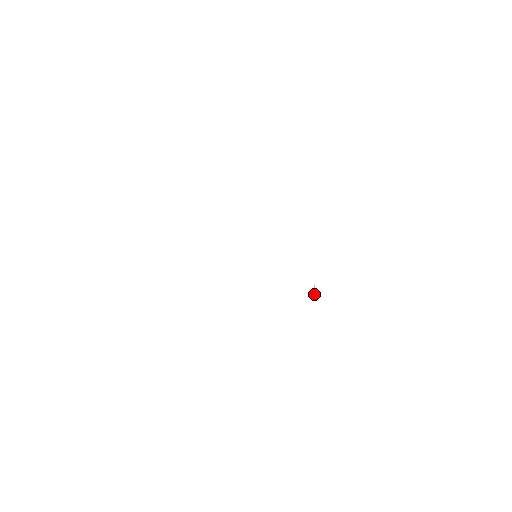
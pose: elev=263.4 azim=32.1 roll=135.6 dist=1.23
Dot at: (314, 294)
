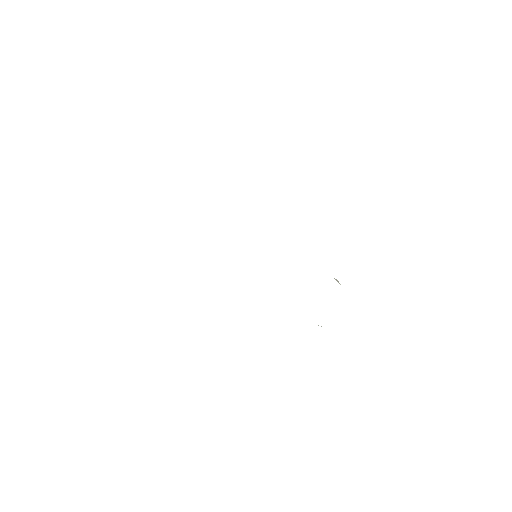
Dot at: (337, 281)
